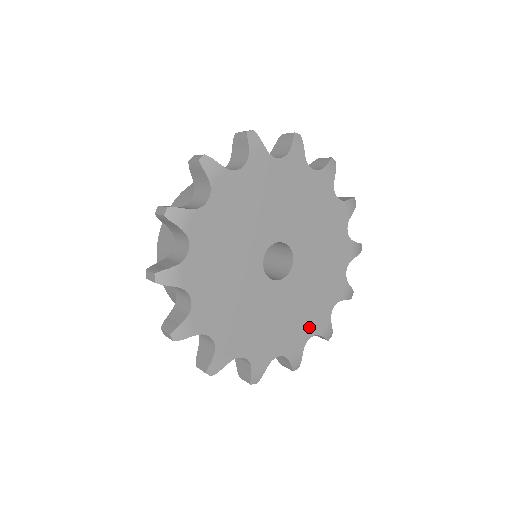
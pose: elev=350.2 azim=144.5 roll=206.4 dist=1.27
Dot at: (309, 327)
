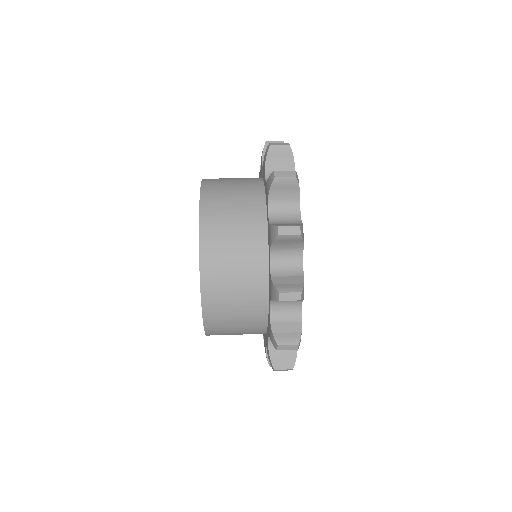
Dot at: occluded
